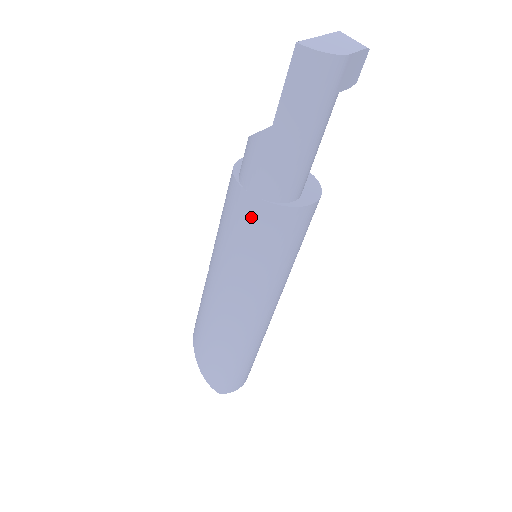
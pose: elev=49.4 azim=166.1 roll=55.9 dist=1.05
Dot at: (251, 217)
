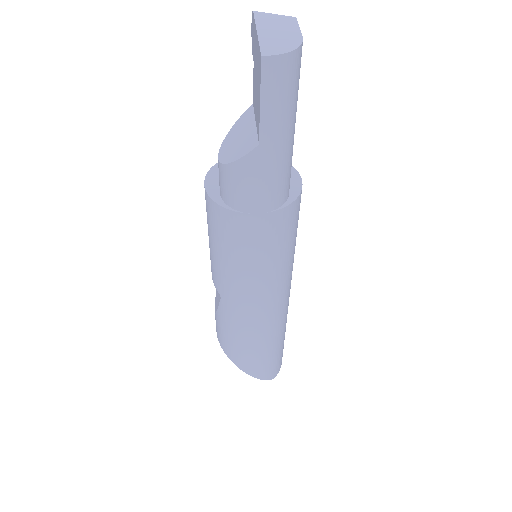
Dot at: (262, 233)
